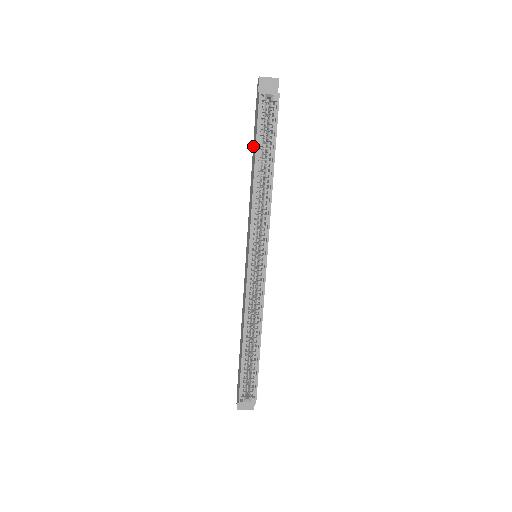
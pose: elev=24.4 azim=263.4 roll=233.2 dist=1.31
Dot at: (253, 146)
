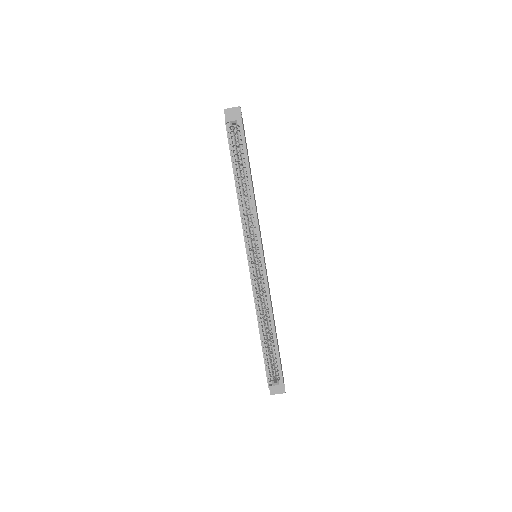
Dot at: occluded
